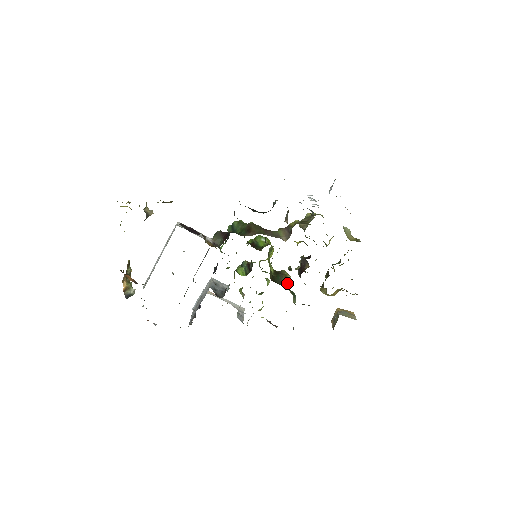
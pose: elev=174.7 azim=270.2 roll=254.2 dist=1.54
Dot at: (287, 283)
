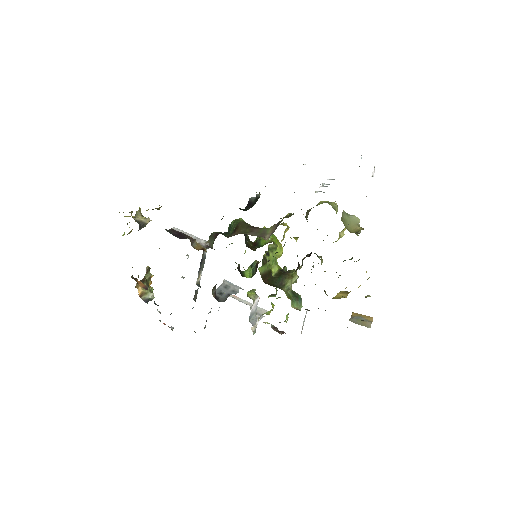
Dot at: (289, 285)
